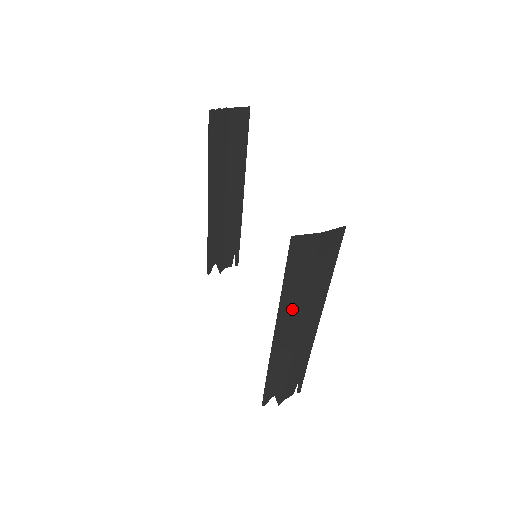
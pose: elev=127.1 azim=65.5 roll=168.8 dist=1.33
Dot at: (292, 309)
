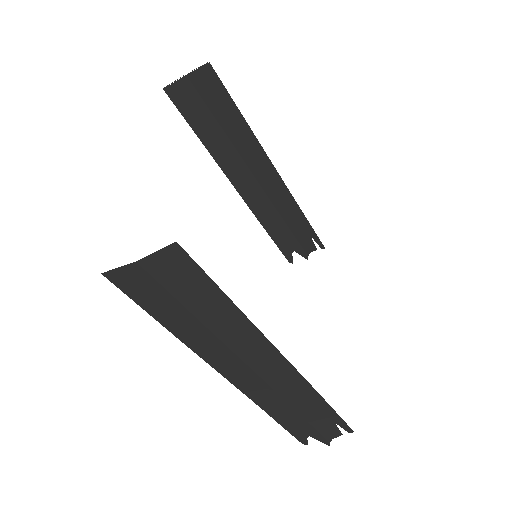
Dot at: (213, 350)
